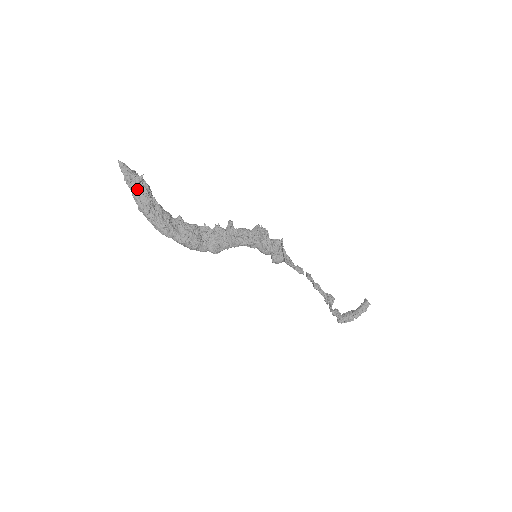
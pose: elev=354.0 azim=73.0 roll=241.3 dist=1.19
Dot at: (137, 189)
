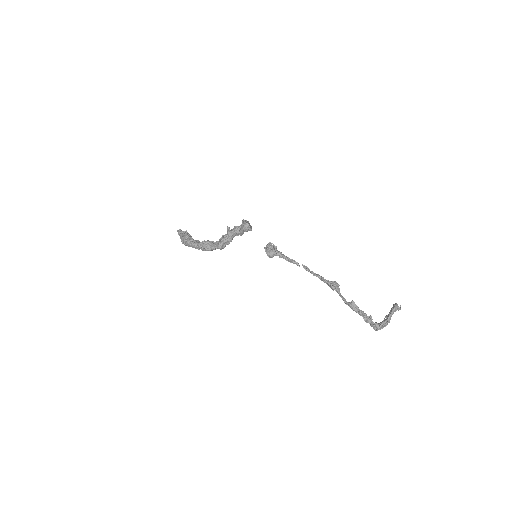
Dot at: (182, 233)
